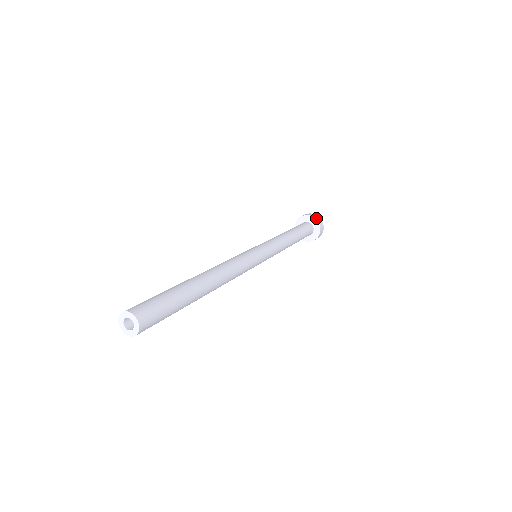
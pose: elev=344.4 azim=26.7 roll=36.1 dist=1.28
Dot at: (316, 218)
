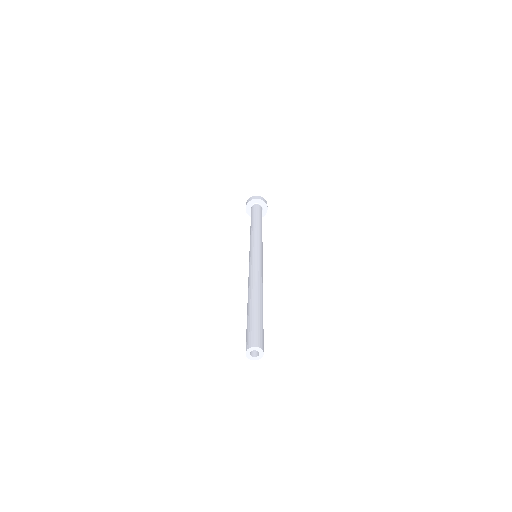
Dot at: (263, 200)
